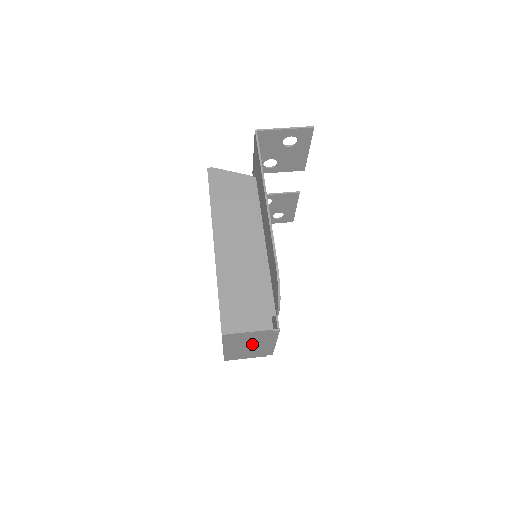
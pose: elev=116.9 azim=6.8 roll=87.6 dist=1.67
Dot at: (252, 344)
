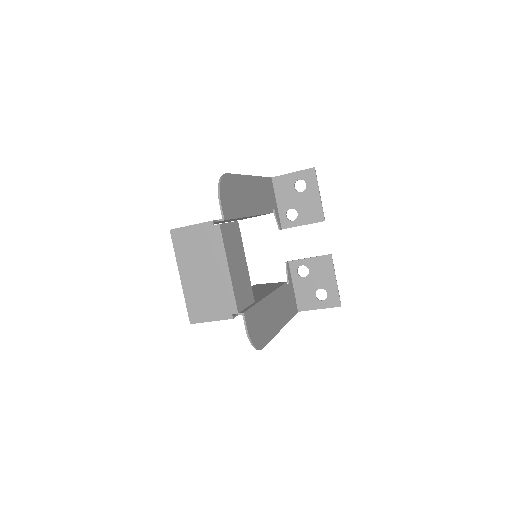
Dot at: (205, 267)
